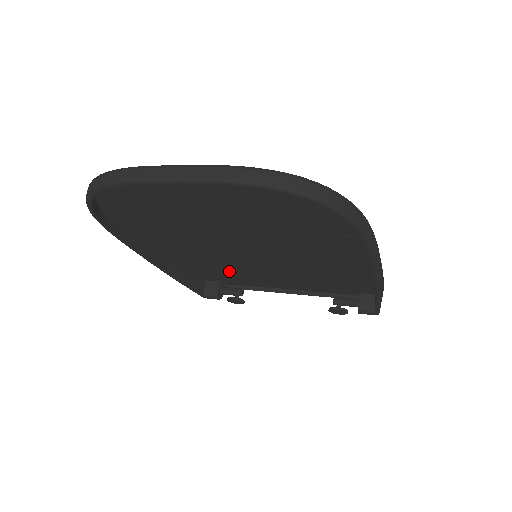
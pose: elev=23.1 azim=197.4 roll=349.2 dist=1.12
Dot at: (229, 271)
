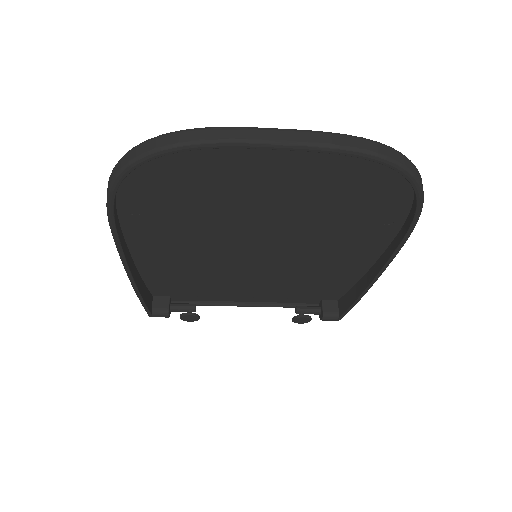
Dot at: (199, 280)
